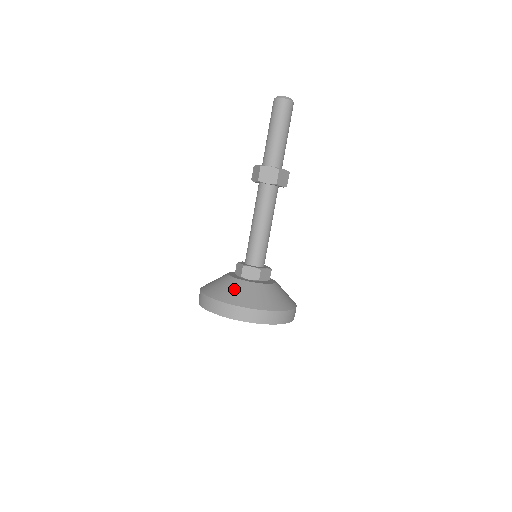
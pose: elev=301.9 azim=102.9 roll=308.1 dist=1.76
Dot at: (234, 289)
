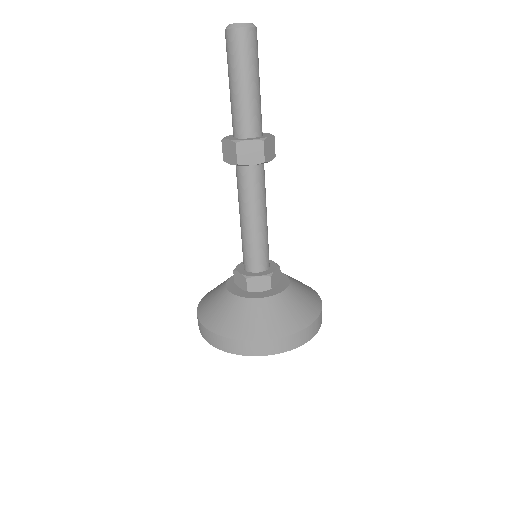
Dot at: (247, 316)
